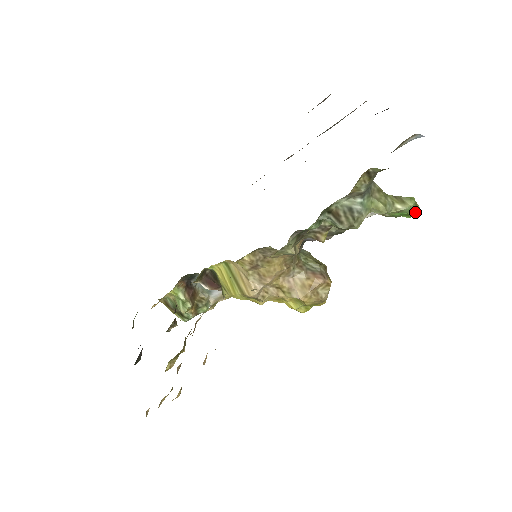
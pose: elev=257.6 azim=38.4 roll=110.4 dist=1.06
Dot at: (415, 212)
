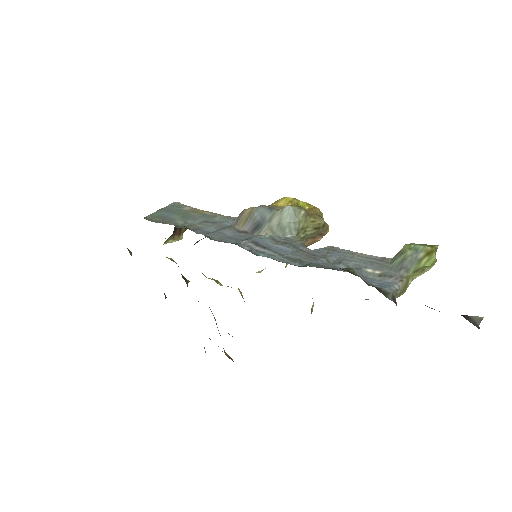
Dot at: occluded
